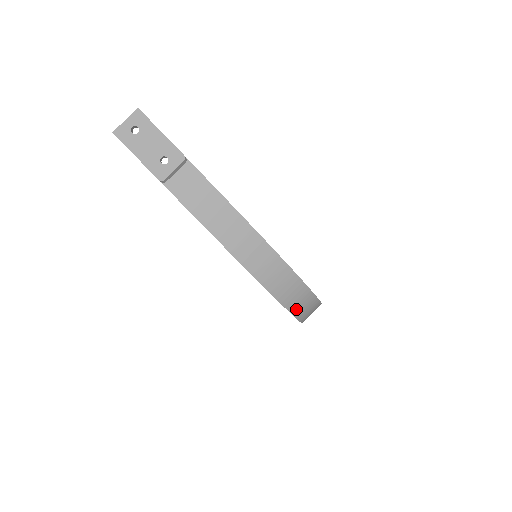
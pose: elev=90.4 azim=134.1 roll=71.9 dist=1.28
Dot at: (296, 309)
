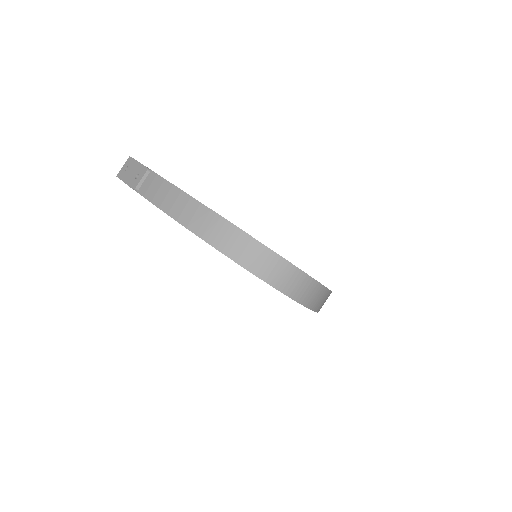
Dot at: (254, 267)
